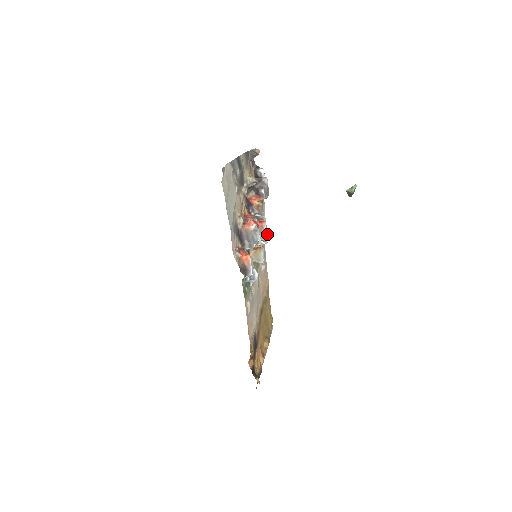
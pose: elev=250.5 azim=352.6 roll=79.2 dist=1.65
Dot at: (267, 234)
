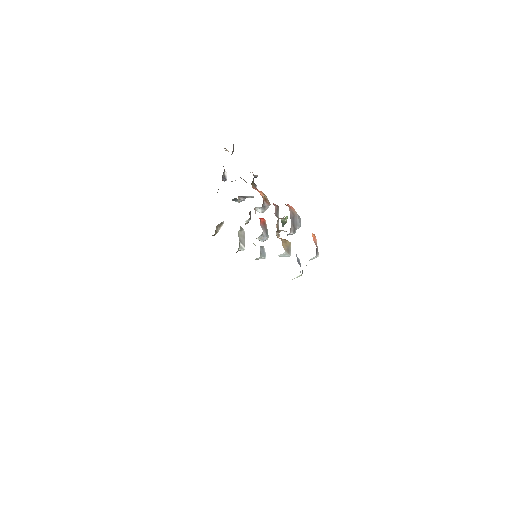
Dot at: occluded
